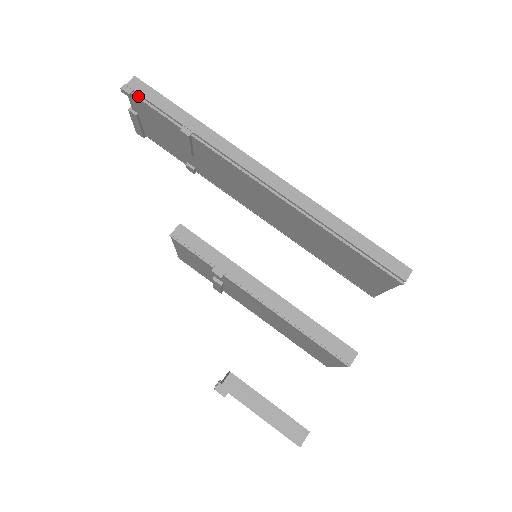
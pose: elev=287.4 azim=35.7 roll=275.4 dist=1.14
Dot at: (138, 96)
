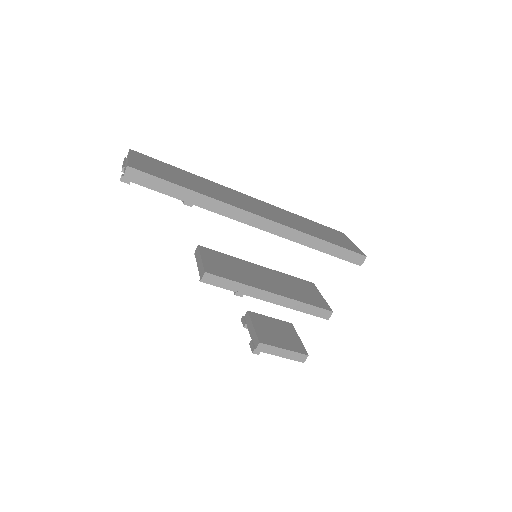
Dot at: (137, 183)
